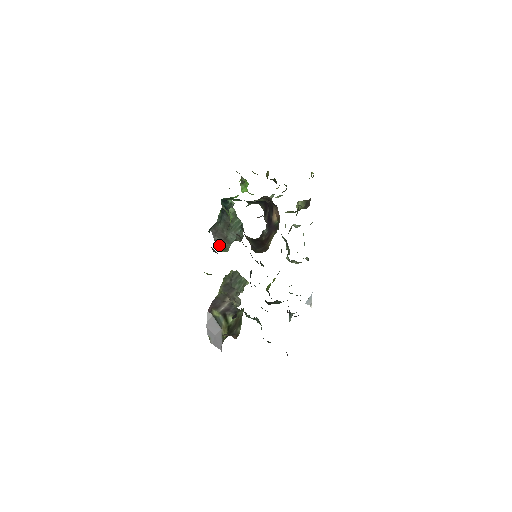
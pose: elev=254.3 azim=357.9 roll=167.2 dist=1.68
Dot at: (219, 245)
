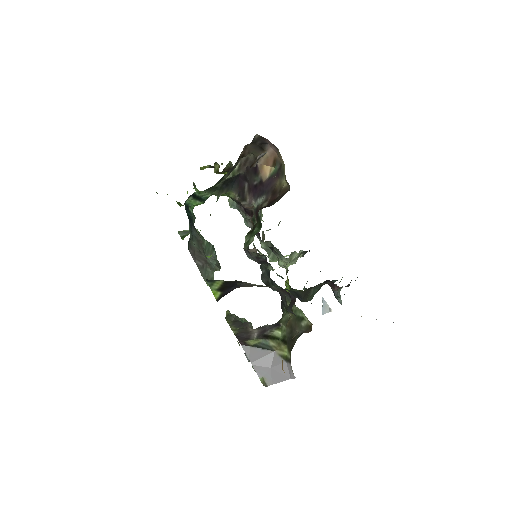
Dot at: (203, 273)
